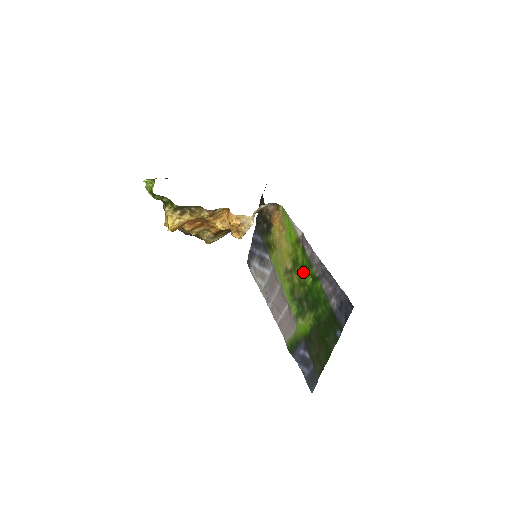
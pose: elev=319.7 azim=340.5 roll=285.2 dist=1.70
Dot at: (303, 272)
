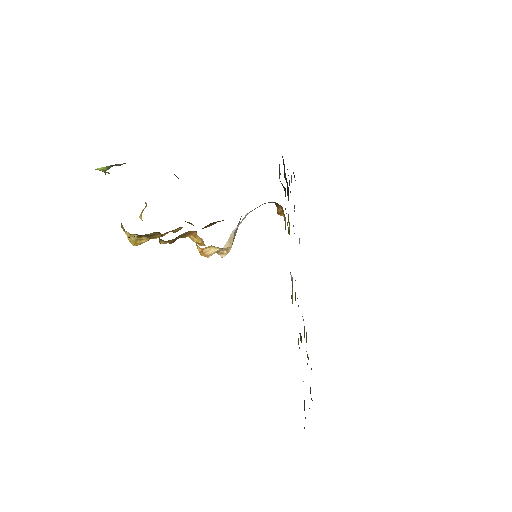
Dot at: occluded
